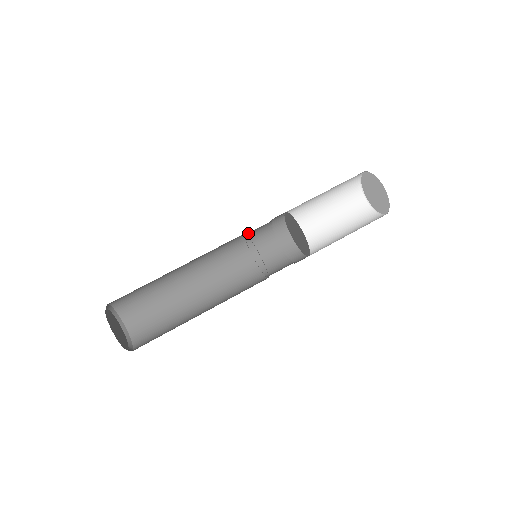
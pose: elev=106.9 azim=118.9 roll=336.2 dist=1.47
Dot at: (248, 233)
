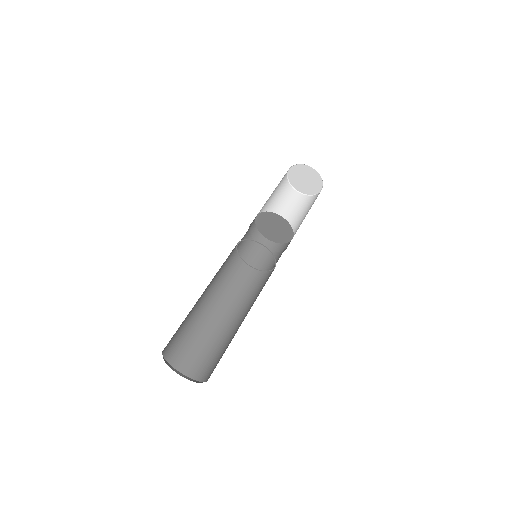
Dot at: (243, 255)
